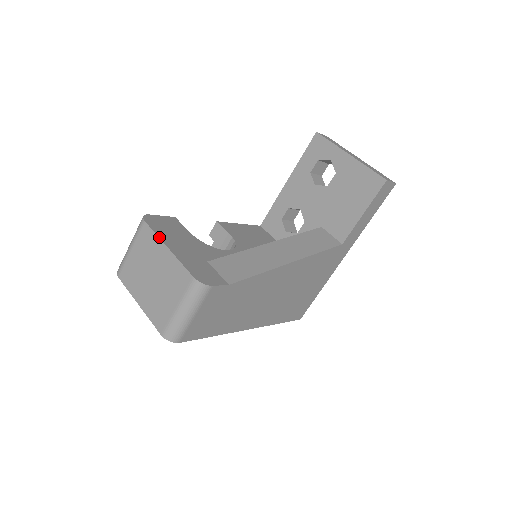
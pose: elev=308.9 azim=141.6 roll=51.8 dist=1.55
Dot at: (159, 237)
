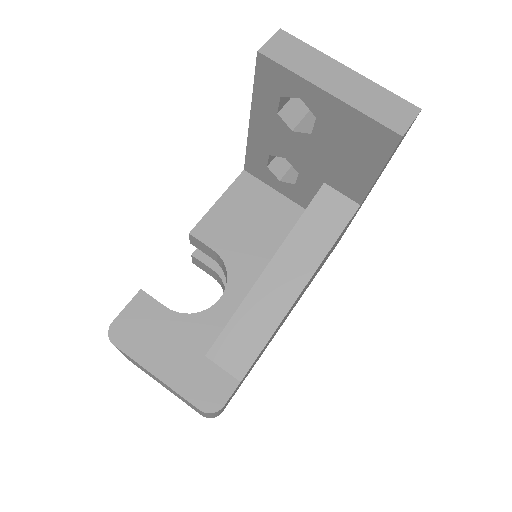
Dot at: (140, 365)
